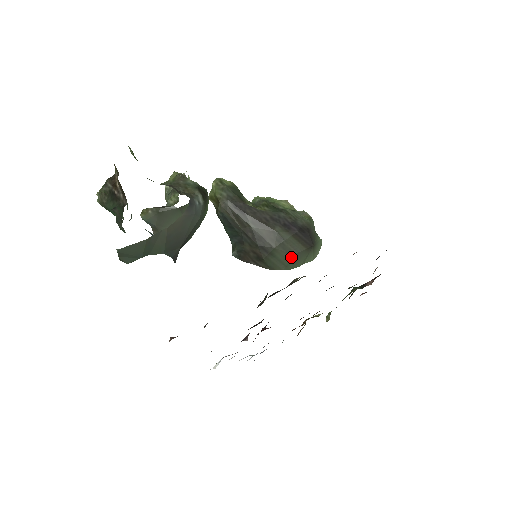
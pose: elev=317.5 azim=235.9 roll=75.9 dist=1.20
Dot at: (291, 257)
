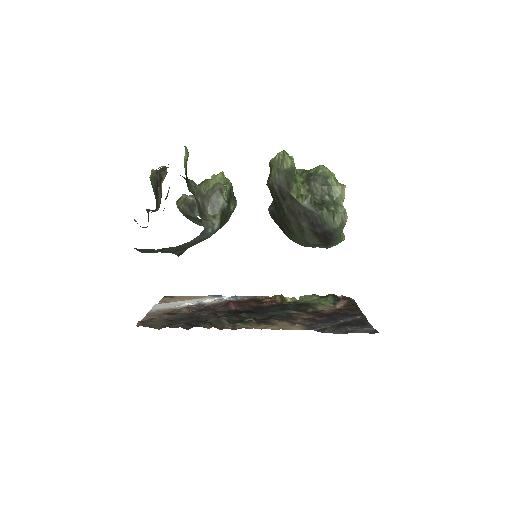
Dot at: (306, 243)
